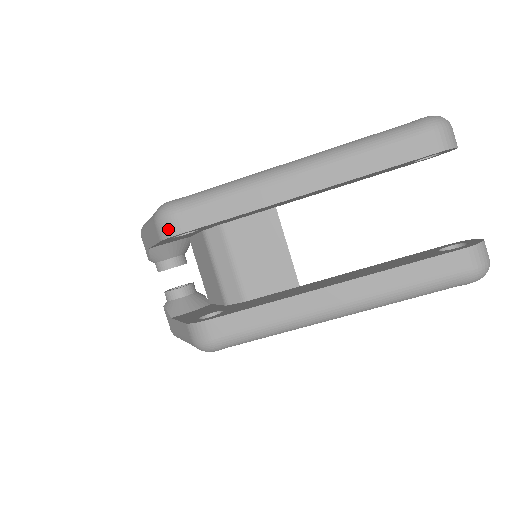
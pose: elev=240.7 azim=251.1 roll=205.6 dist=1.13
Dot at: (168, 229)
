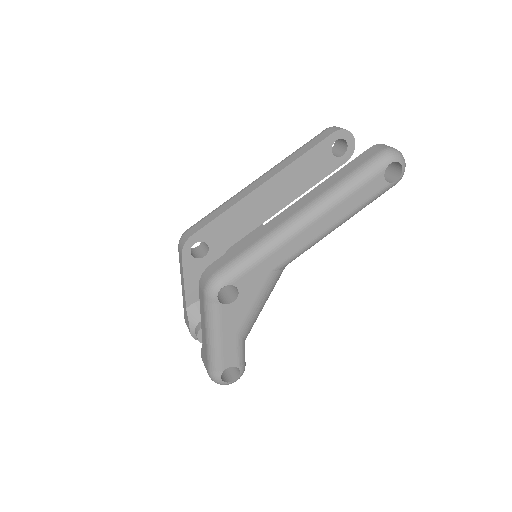
Dot at: (184, 239)
